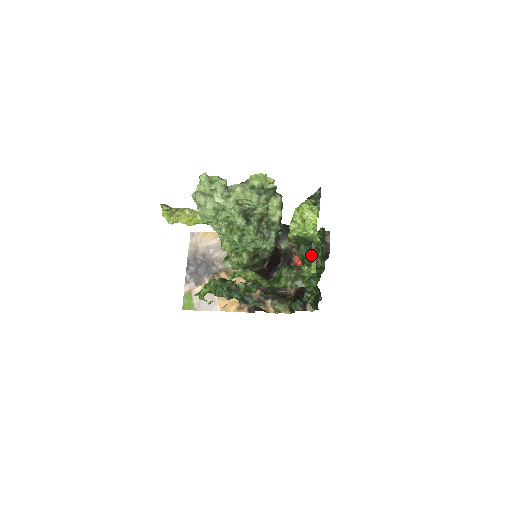
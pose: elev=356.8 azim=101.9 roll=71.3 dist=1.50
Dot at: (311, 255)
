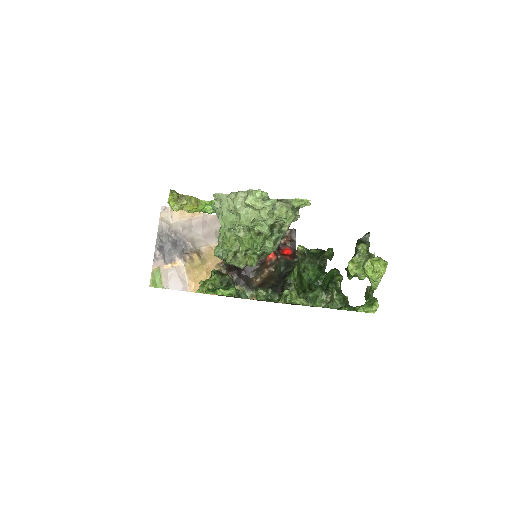
Dot at: (333, 278)
